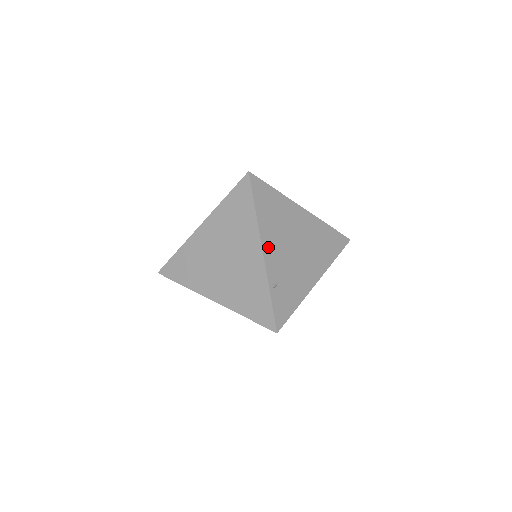
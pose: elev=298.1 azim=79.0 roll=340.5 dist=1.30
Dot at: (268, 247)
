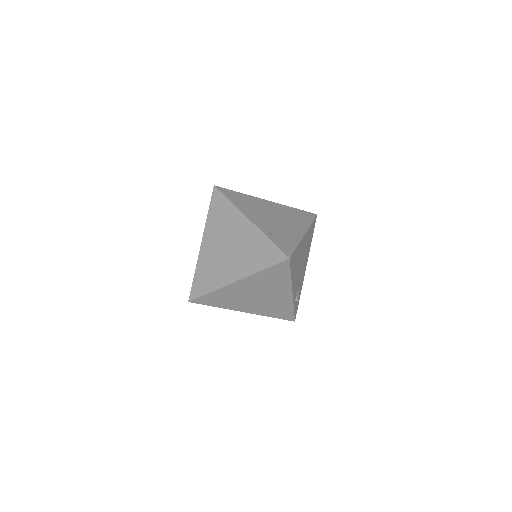
Dot at: (252, 217)
